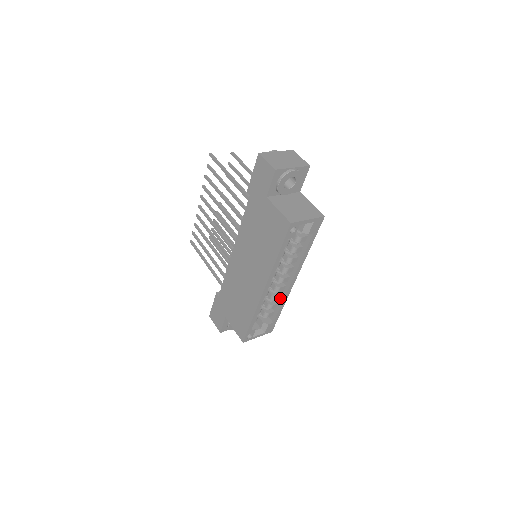
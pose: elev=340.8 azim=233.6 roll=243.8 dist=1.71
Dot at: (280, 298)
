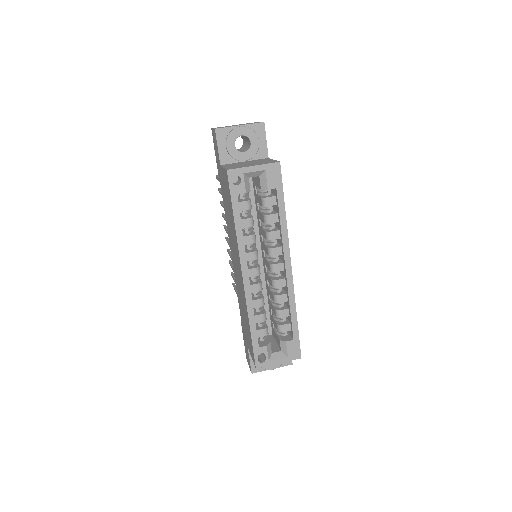
Dot at: (287, 299)
